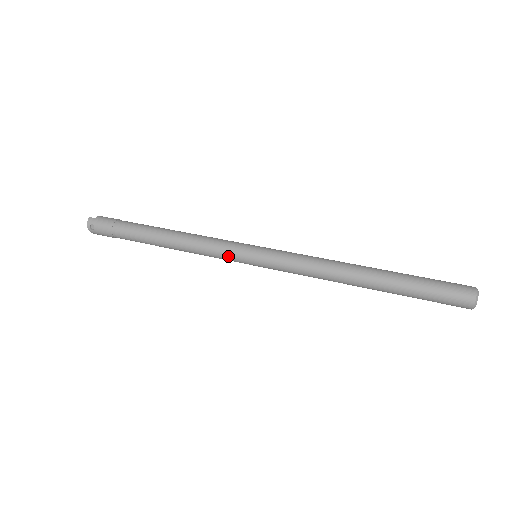
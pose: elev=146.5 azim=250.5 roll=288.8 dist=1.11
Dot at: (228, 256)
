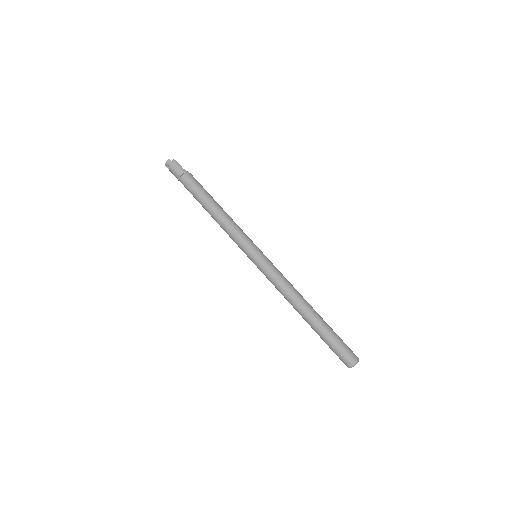
Dot at: (239, 246)
